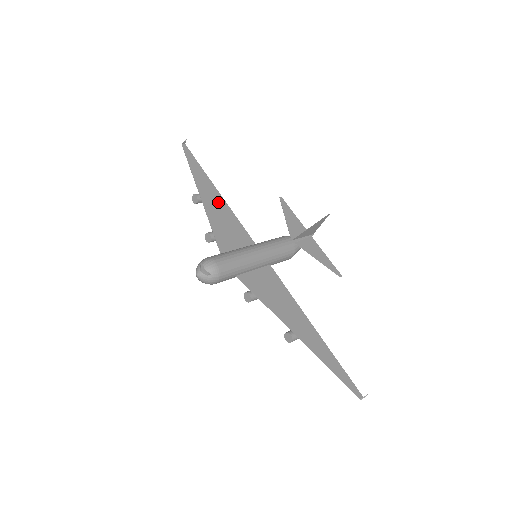
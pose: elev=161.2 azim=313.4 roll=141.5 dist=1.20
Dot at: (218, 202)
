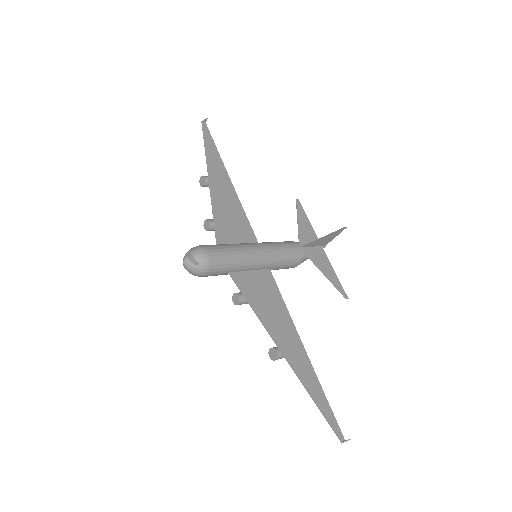
Dot at: (227, 190)
